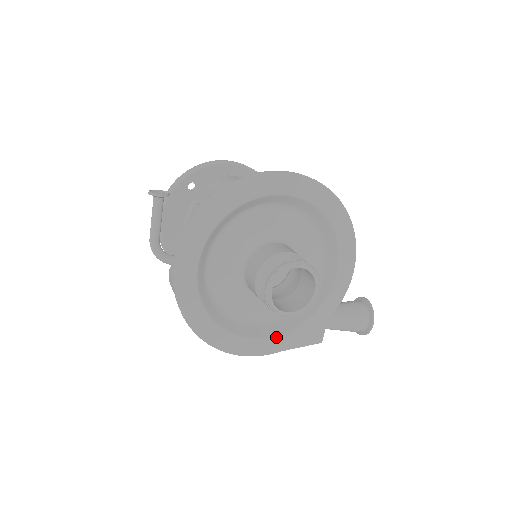
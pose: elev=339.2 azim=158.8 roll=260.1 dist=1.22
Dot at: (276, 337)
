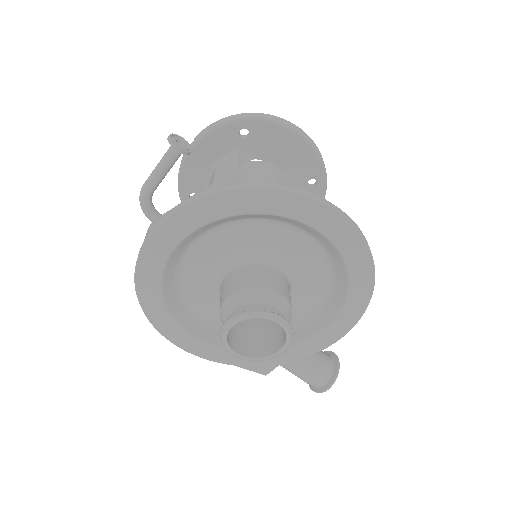
Dot at: (221, 349)
